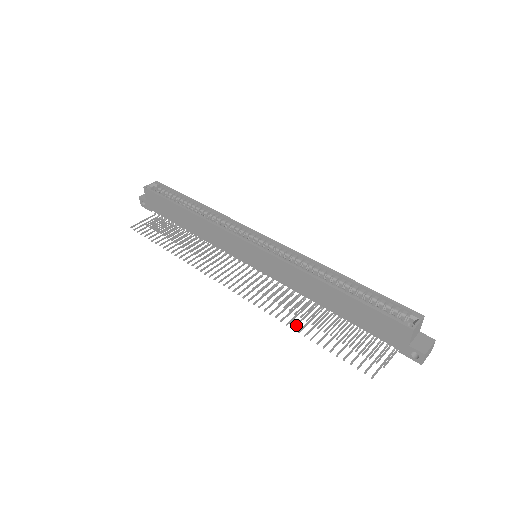
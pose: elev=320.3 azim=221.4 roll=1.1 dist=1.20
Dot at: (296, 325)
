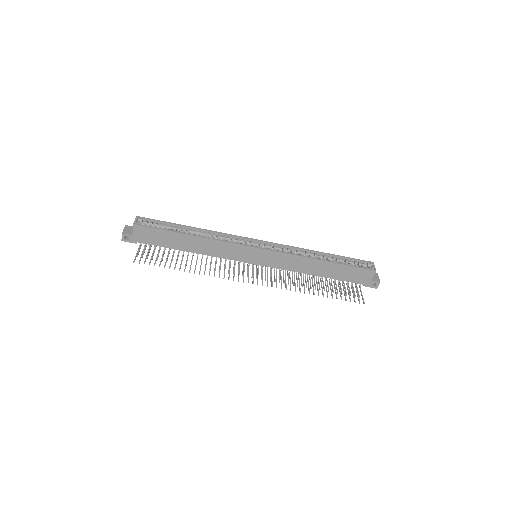
Dot at: (309, 291)
